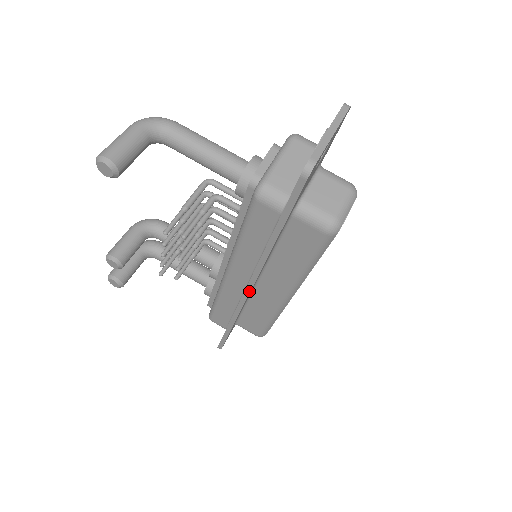
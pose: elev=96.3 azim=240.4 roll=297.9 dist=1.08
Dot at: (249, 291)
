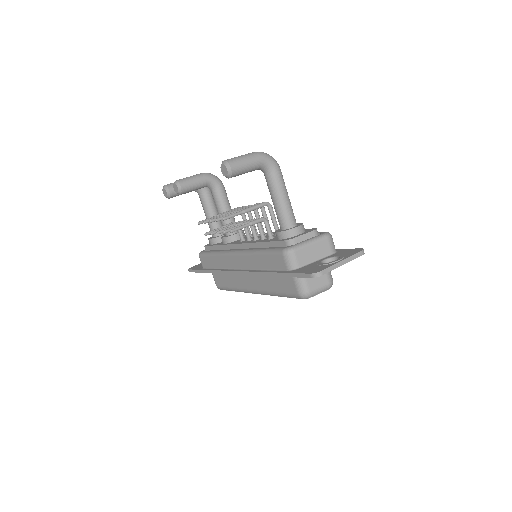
Dot at: (237, 274)
